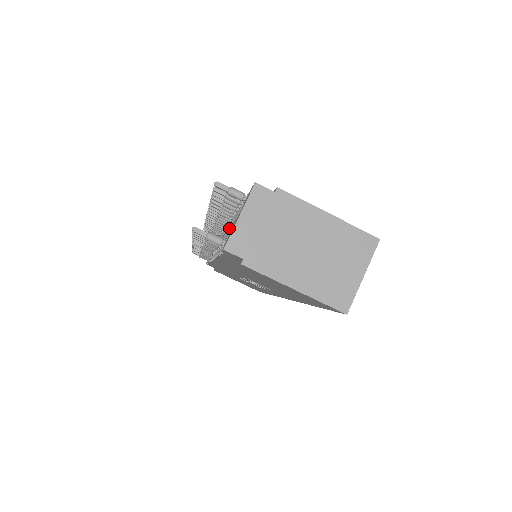
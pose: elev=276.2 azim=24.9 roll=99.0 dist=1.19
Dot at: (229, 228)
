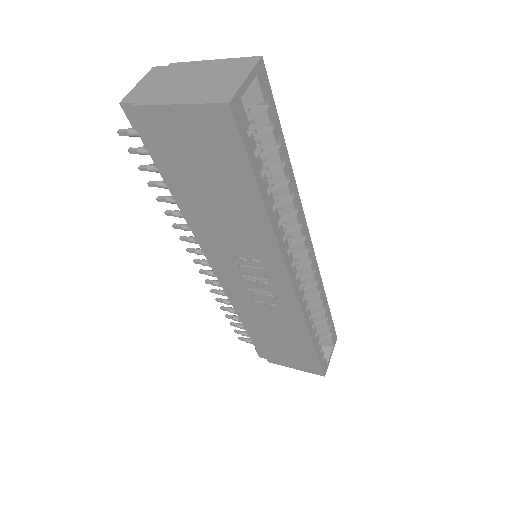
Dot at: occluded
